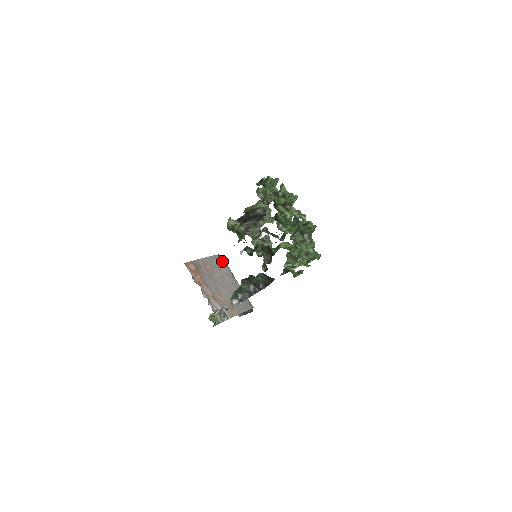
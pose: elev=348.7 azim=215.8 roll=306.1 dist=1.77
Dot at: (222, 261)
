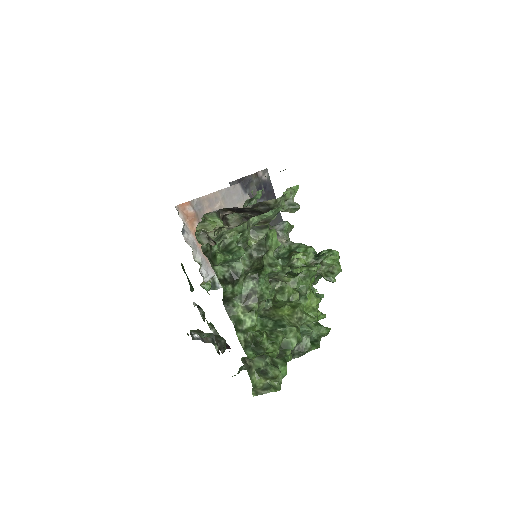
Dot at: (245, 193)
